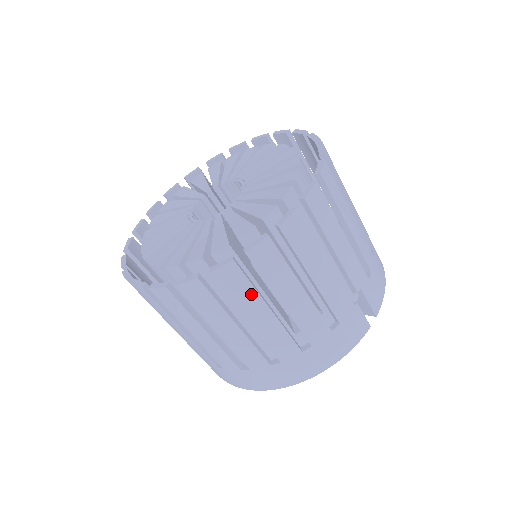
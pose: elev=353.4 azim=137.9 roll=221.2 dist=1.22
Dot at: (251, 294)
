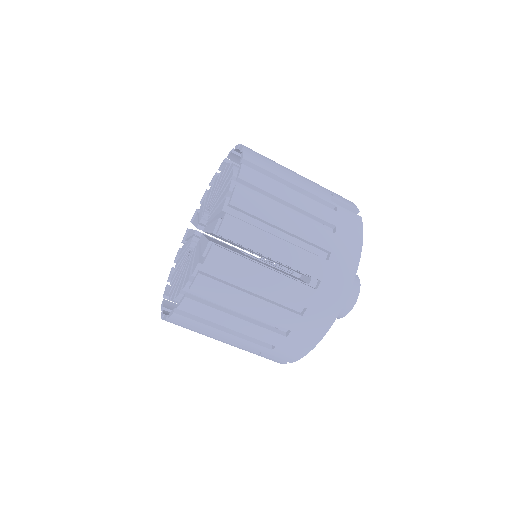
Dot at: occluded
